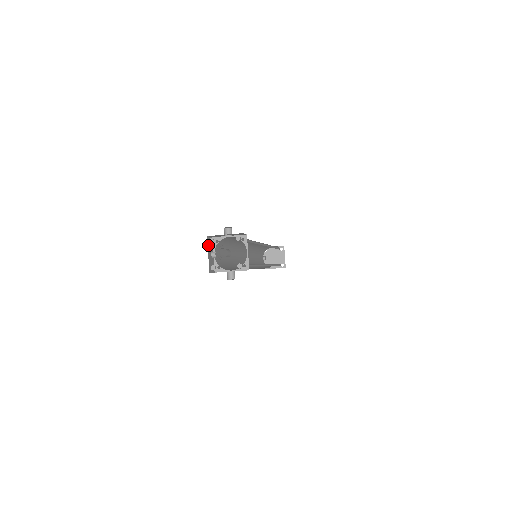
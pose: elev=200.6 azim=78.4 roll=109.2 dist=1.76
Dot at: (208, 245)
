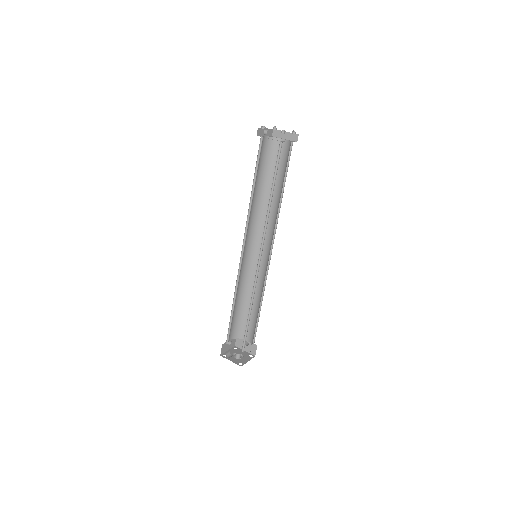
Dot at: (224, 351)
